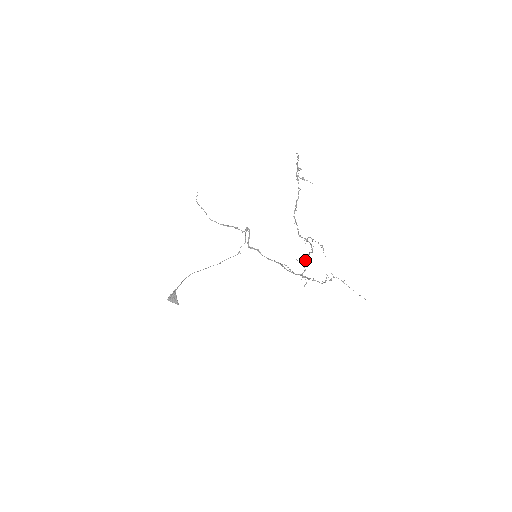
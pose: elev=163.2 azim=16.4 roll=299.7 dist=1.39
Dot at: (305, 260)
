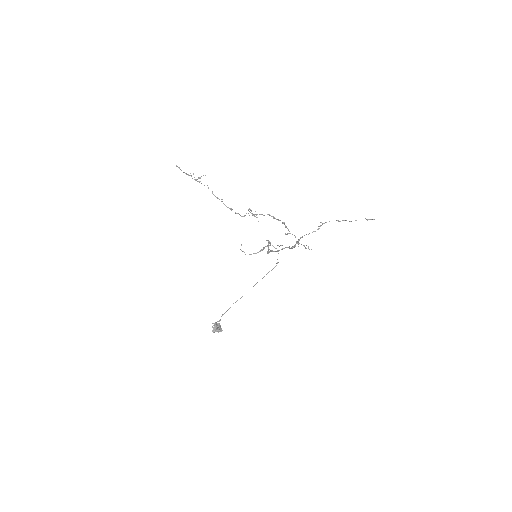
Dot at: (288, 230)
